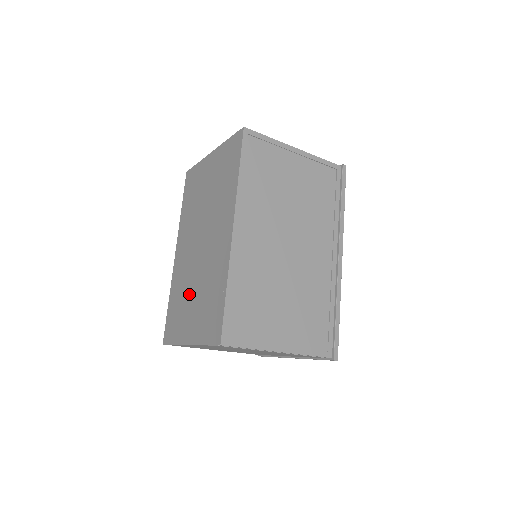
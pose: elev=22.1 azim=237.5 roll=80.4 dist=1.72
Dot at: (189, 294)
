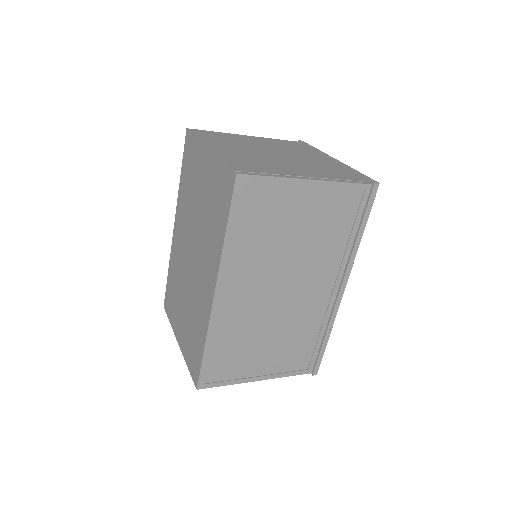
Dot at: (181, 296)
